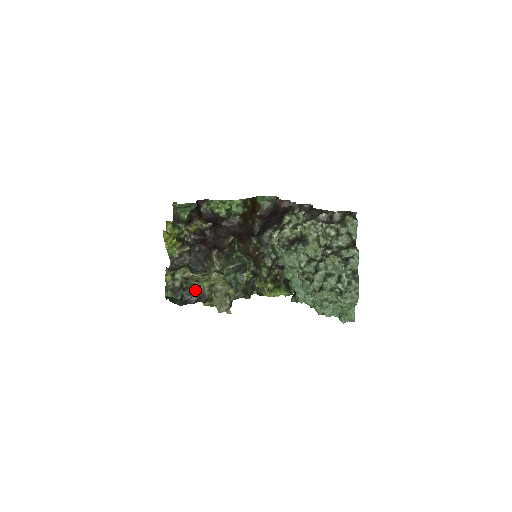
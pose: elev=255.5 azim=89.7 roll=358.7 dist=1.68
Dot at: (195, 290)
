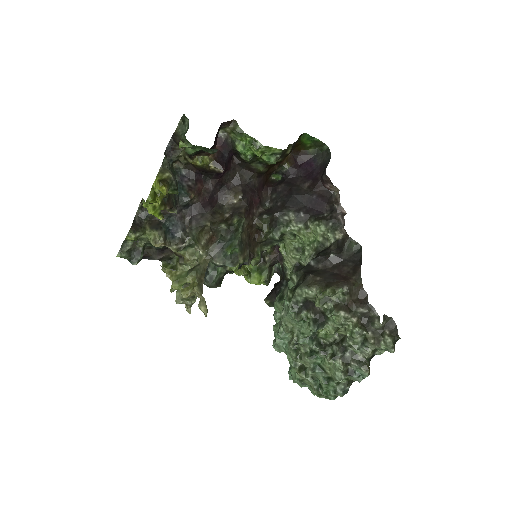
Dot at: (160, 249)
